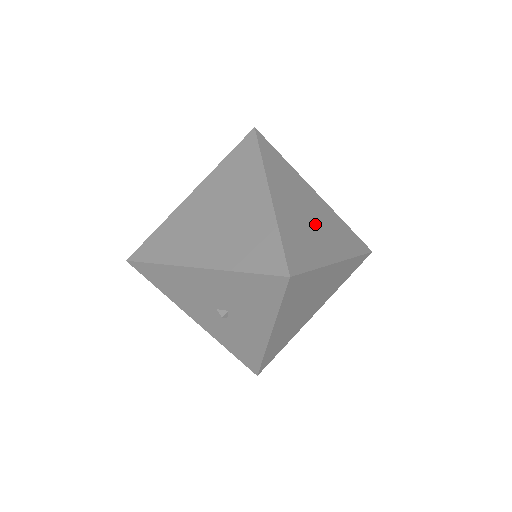
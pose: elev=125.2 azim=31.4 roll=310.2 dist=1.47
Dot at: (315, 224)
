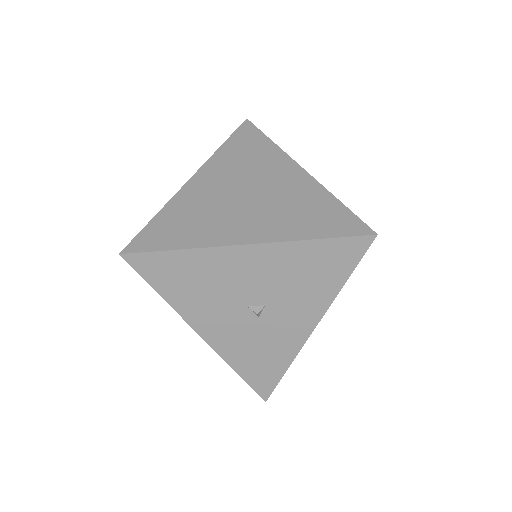
Dot at: occluded
